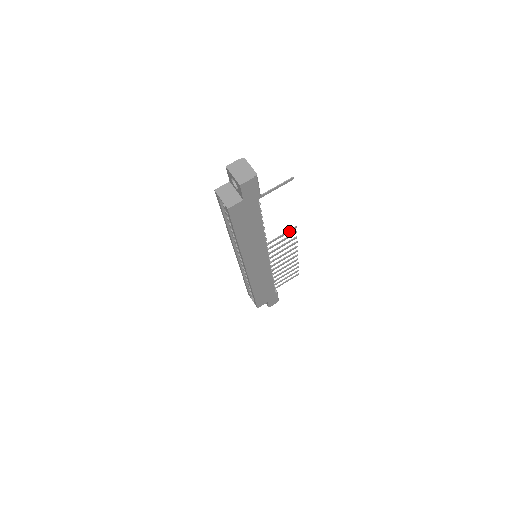
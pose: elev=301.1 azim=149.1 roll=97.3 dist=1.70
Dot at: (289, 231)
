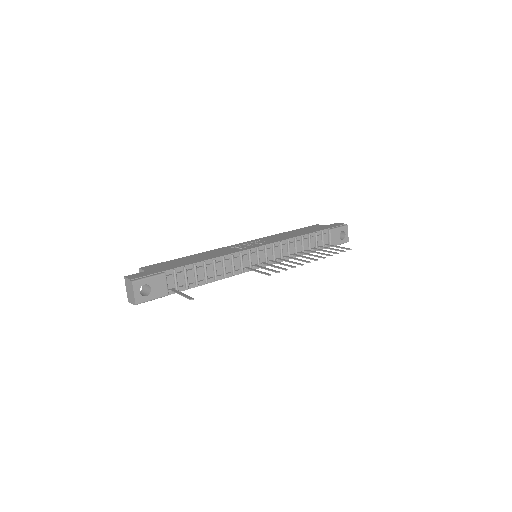
Dot at: (264, 273)
